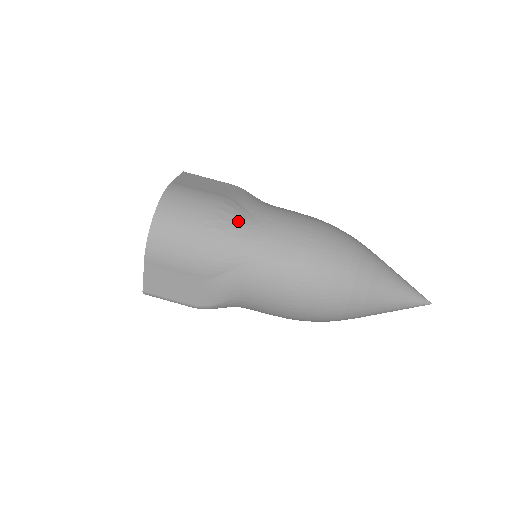
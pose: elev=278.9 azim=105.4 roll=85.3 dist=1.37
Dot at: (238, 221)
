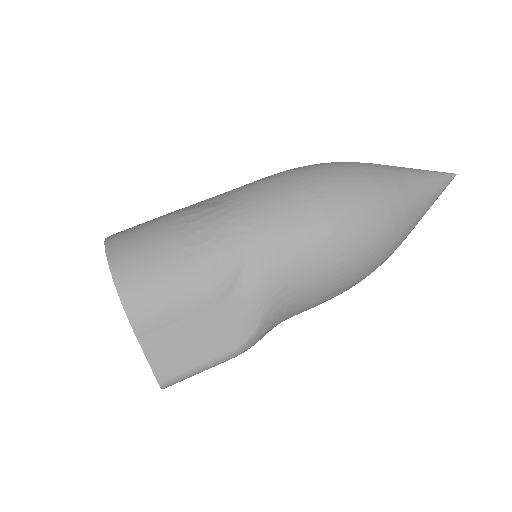
Dot at: (212, 212)
